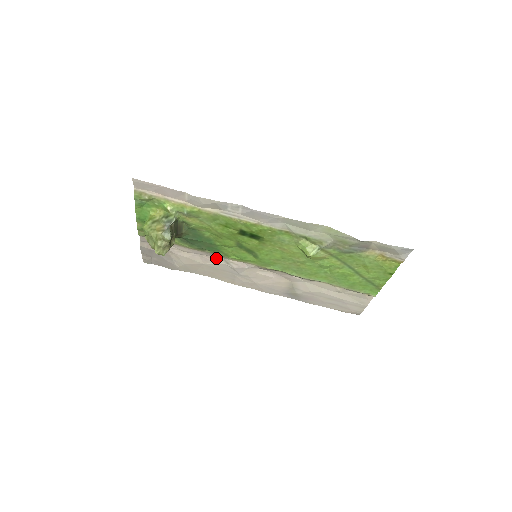
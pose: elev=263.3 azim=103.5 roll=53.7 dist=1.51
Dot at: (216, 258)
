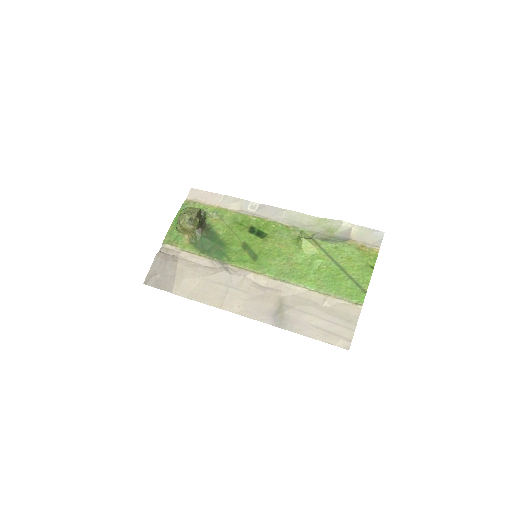
Dot at: (218, 268)
